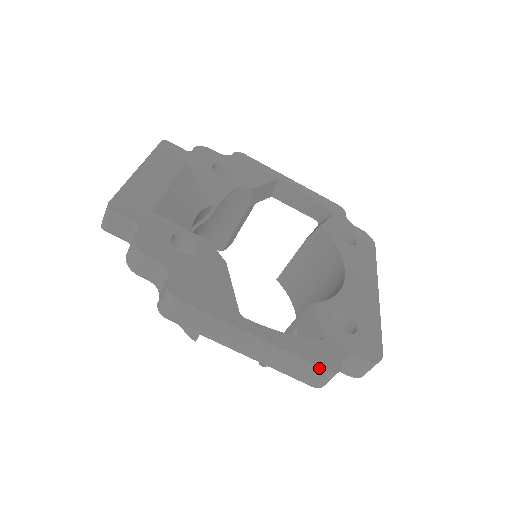
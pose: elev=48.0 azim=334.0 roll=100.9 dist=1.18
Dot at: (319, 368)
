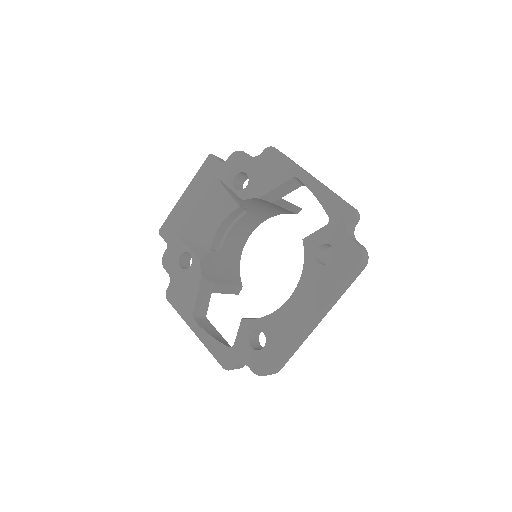
Dot at: (220, 363)
